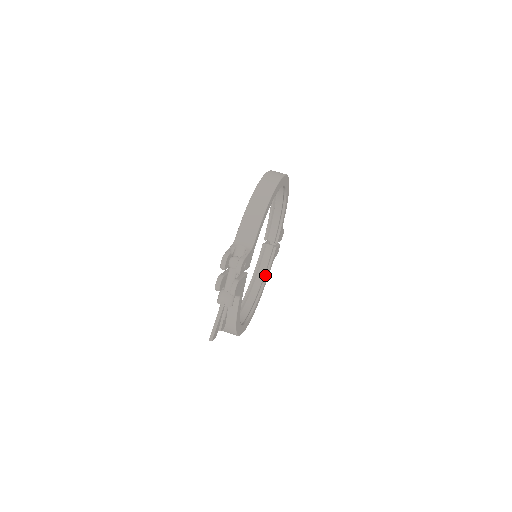
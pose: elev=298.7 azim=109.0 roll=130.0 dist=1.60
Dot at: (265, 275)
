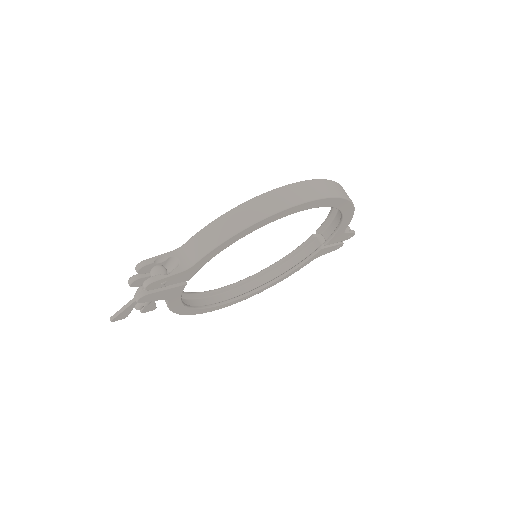
Dot at: (294, 267)
